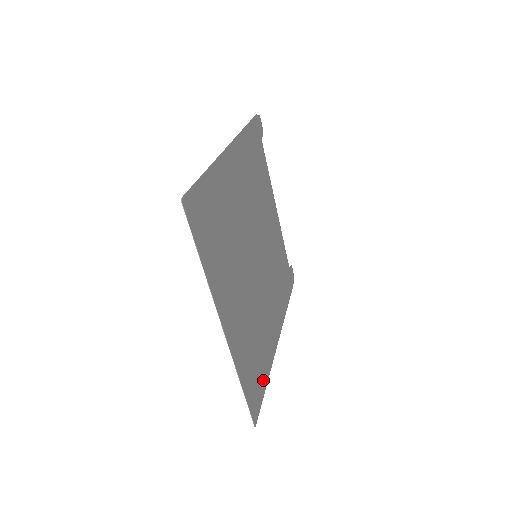
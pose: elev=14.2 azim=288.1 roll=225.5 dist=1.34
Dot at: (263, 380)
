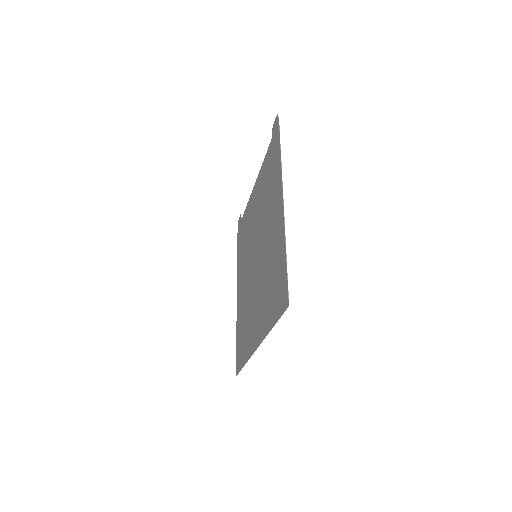
Dot at: (238, 339)
